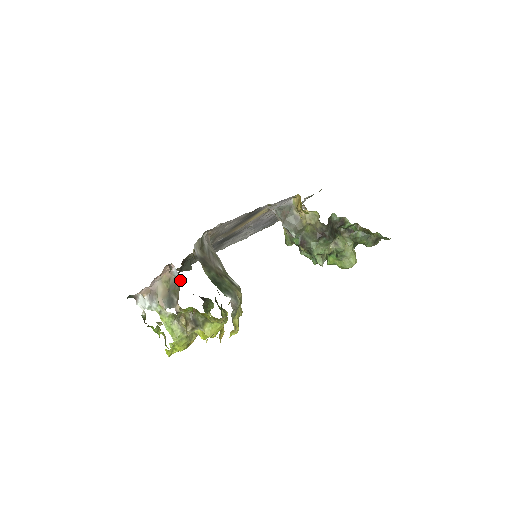
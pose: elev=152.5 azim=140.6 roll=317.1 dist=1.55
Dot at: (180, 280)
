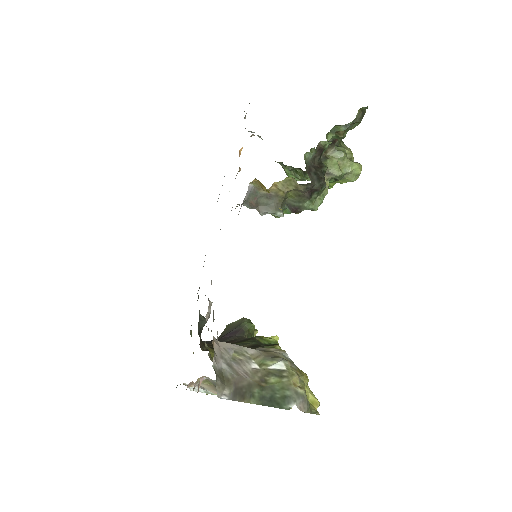
Dot at: occluded
